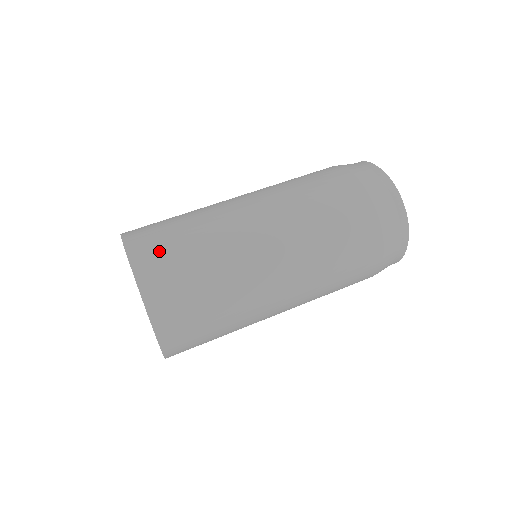
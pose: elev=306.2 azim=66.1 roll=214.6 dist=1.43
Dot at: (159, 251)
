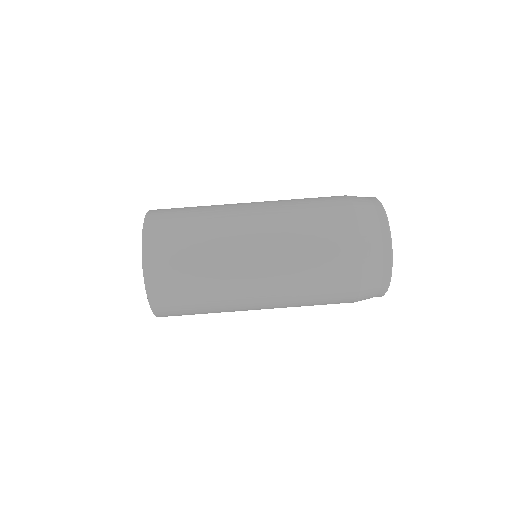
Dot at: (168, 268)
